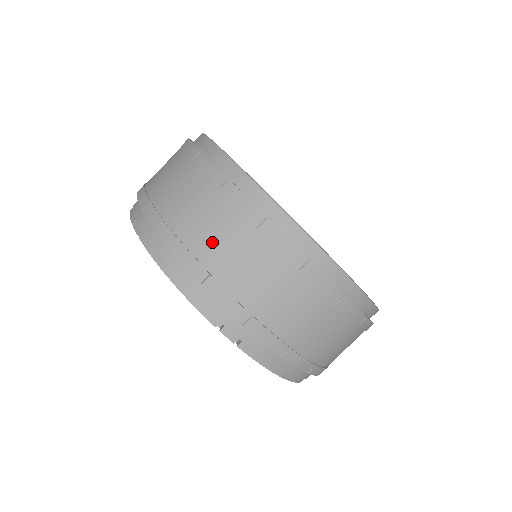
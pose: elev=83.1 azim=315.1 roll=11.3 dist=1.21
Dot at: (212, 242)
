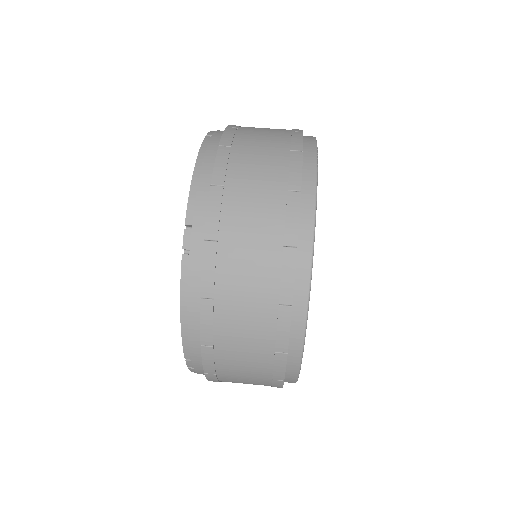
Dot at: occluded
